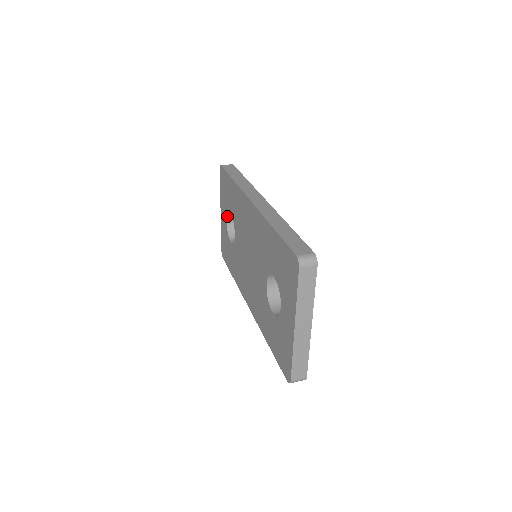
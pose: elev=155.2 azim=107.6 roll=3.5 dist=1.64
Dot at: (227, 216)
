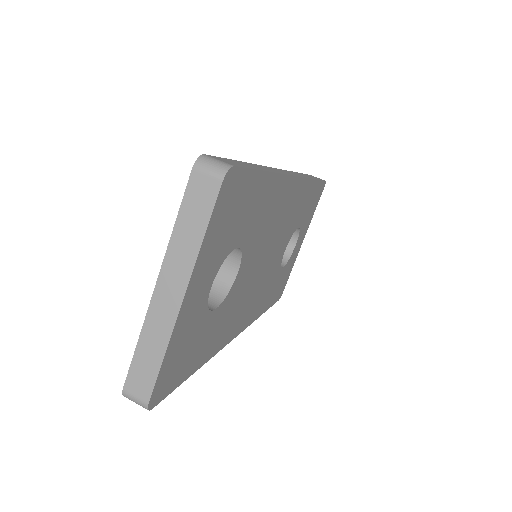
Dot at: occluded
